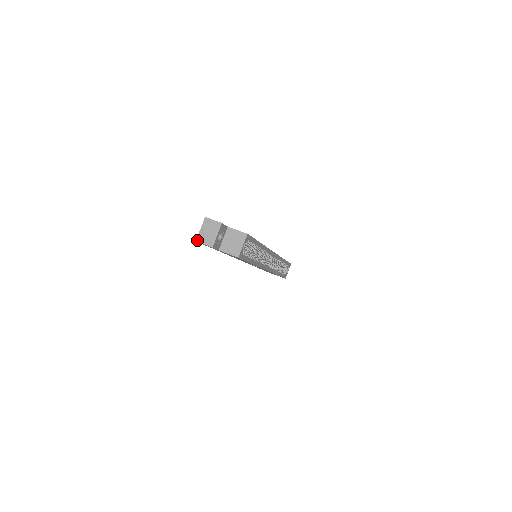
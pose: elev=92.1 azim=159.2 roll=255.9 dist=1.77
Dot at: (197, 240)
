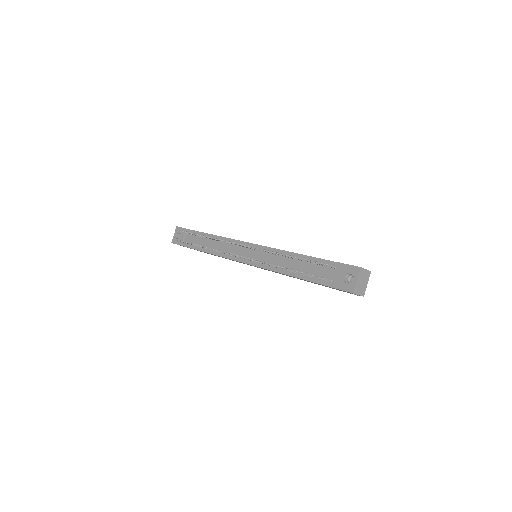
Dot at: (354, 292)
